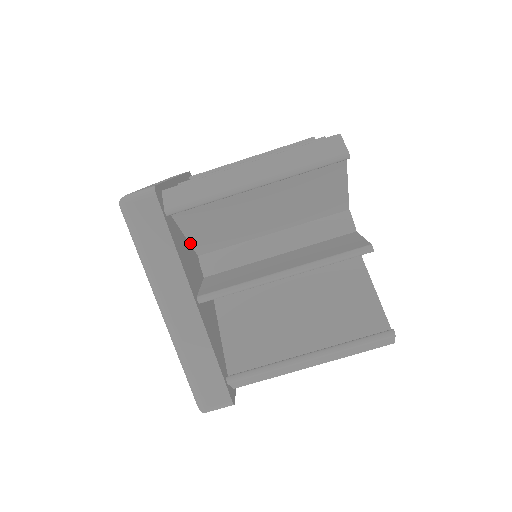
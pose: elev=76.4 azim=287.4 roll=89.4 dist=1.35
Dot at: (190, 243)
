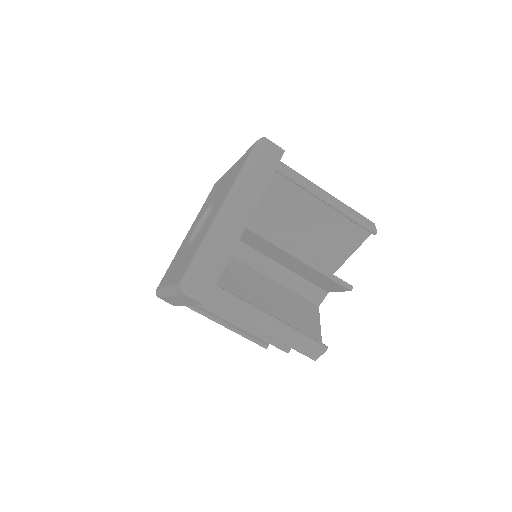
Dot at: occluded
